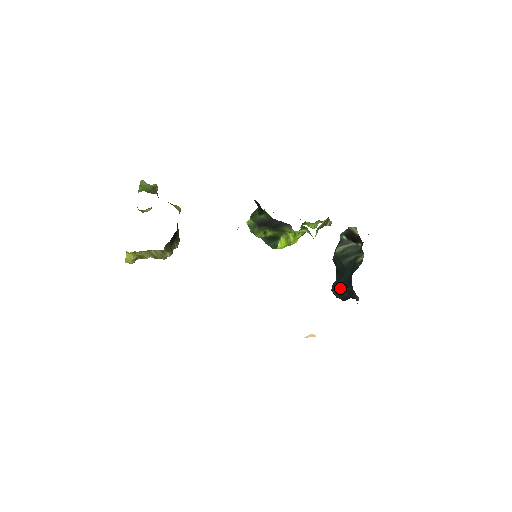
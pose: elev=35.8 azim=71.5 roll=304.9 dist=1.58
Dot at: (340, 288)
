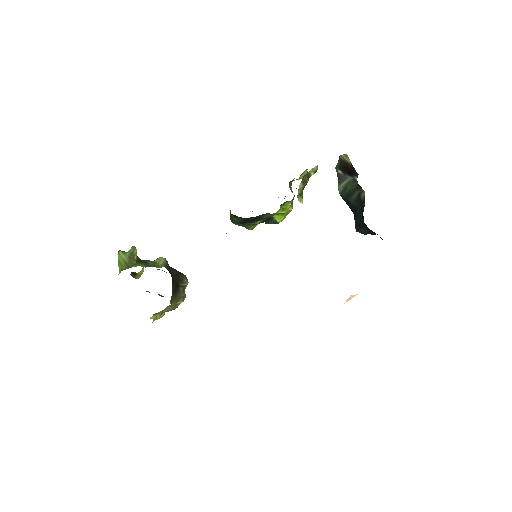
Dot at: (361, 228)
